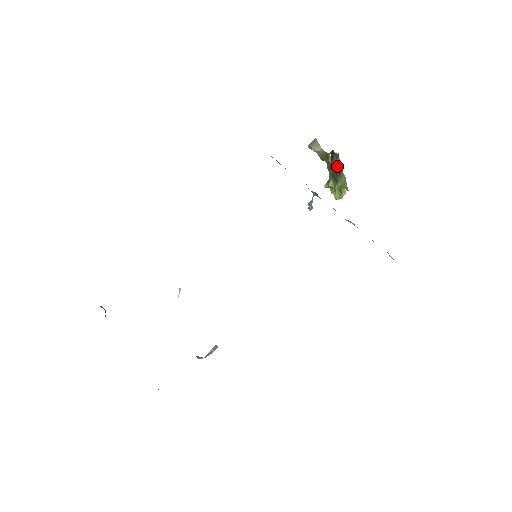
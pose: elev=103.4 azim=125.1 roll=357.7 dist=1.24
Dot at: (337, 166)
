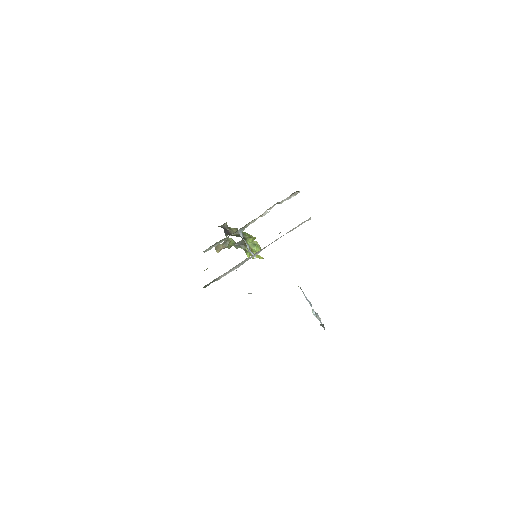
Dot at: occluded
